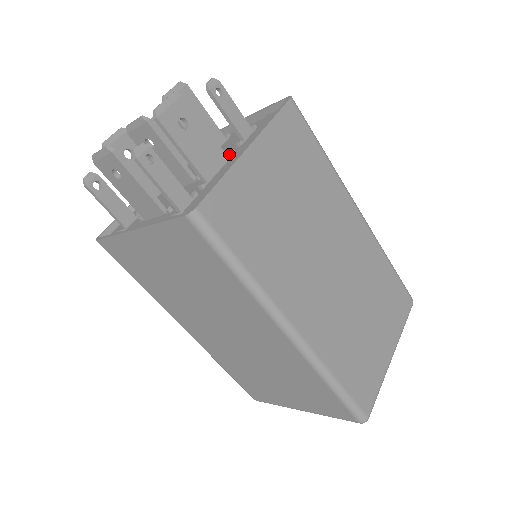
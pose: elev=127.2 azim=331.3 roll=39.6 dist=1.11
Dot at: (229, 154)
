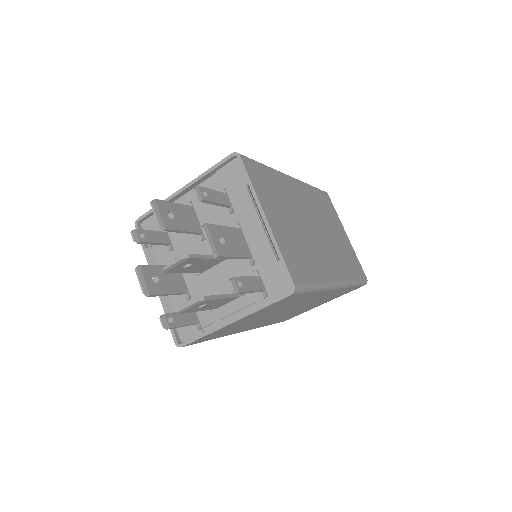
Dot at: (238, 226)
